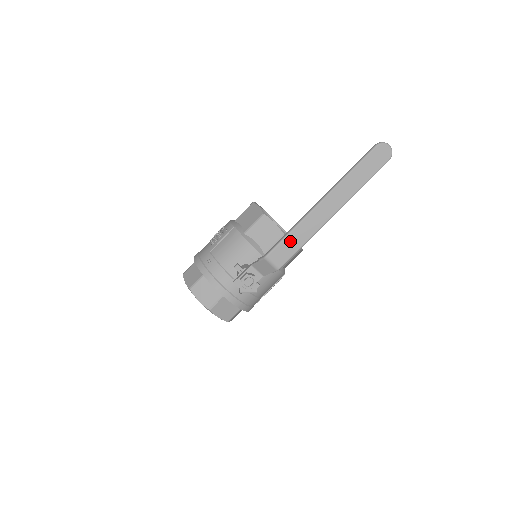
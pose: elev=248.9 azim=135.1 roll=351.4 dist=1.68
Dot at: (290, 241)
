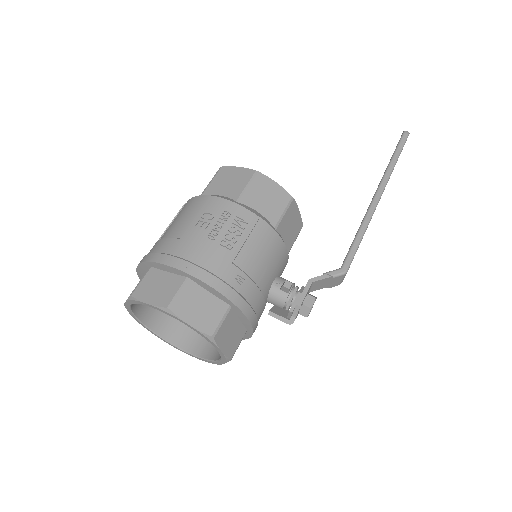
Dot at: occluded
